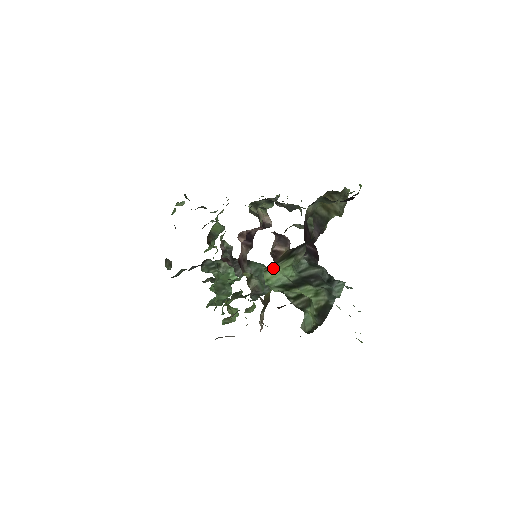
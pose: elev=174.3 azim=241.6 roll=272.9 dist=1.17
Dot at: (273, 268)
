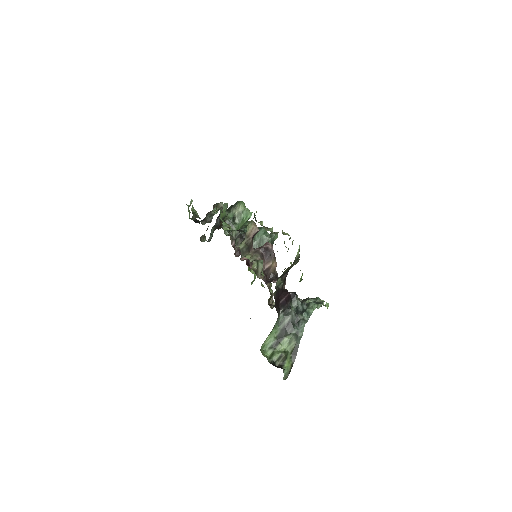
Dot at: (265, 341)
